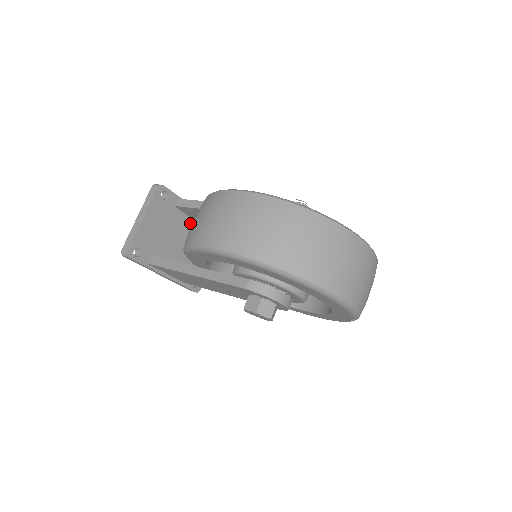
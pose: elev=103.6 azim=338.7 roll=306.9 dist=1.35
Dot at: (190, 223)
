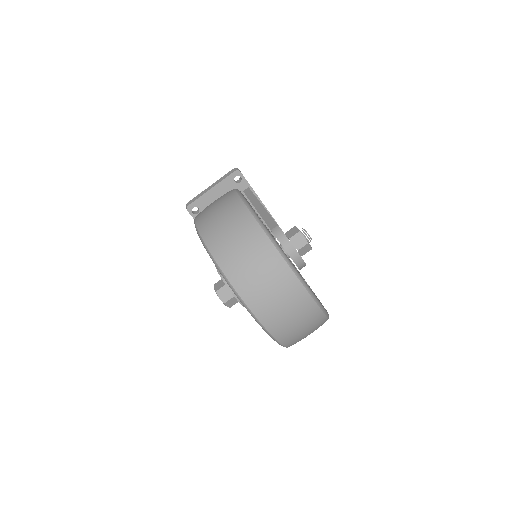
Dot at: occluded
